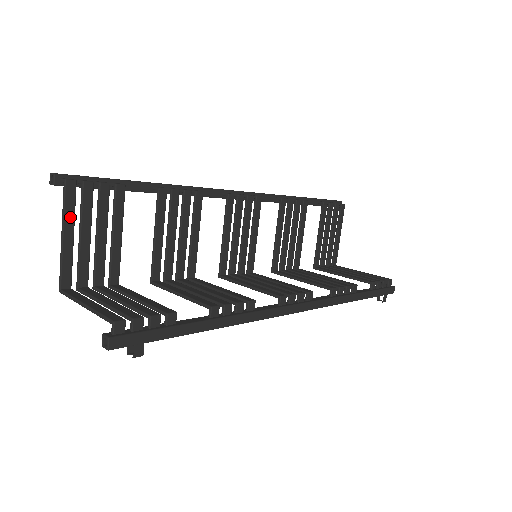
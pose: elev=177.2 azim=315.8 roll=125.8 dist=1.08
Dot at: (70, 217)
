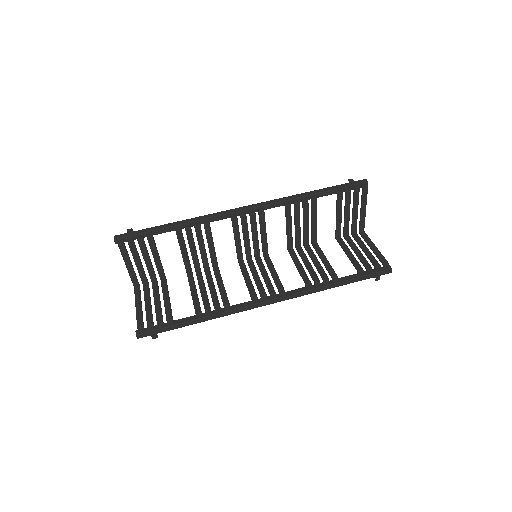
Dot at: (127, 258)
